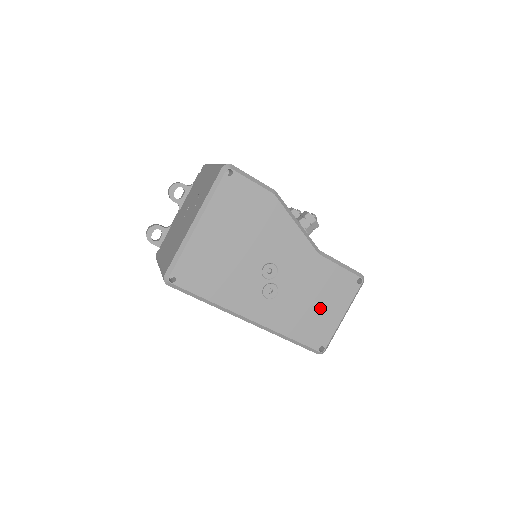
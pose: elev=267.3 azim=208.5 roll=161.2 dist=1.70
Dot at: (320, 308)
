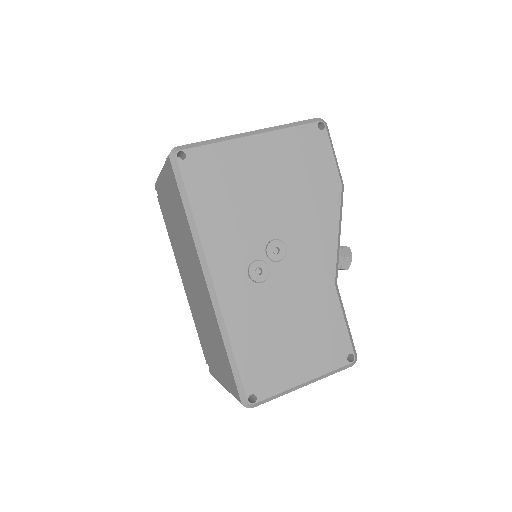
Dot at: (290, 345)
